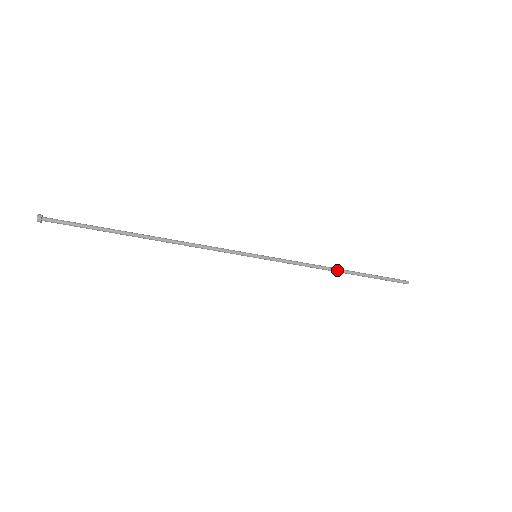
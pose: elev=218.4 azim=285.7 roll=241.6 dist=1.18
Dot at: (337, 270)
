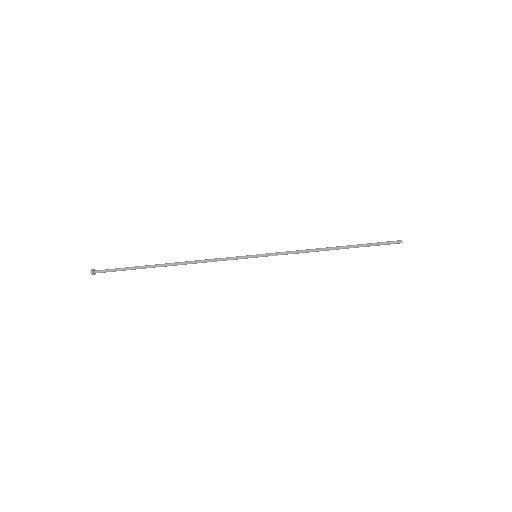
Dot at: (329, 248)
